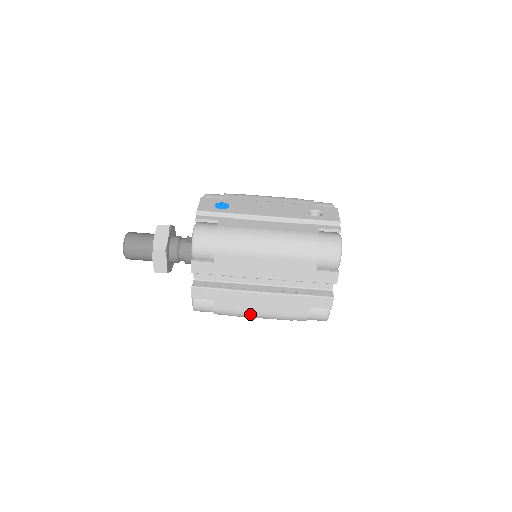
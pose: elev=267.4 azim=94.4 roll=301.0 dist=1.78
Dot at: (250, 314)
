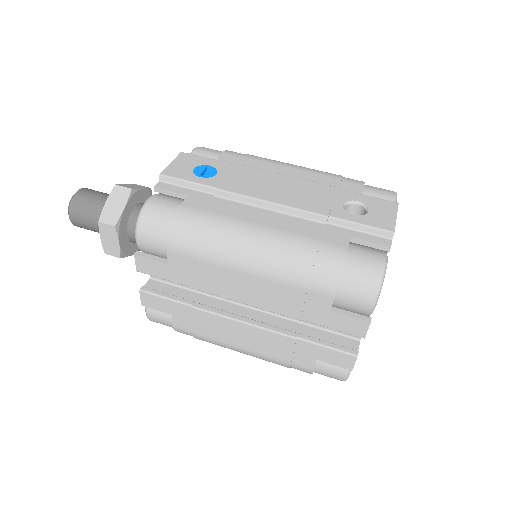
Dot at: (225, 345)
